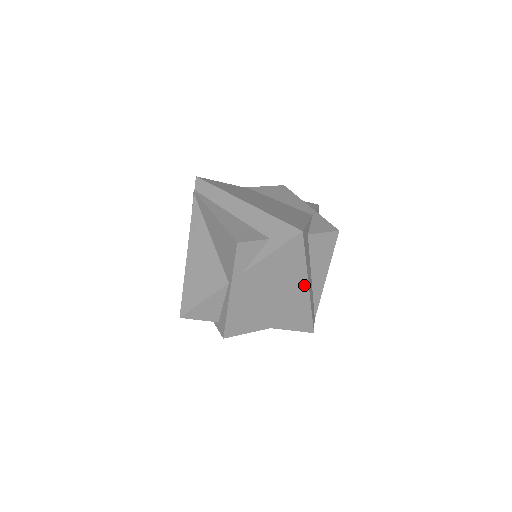
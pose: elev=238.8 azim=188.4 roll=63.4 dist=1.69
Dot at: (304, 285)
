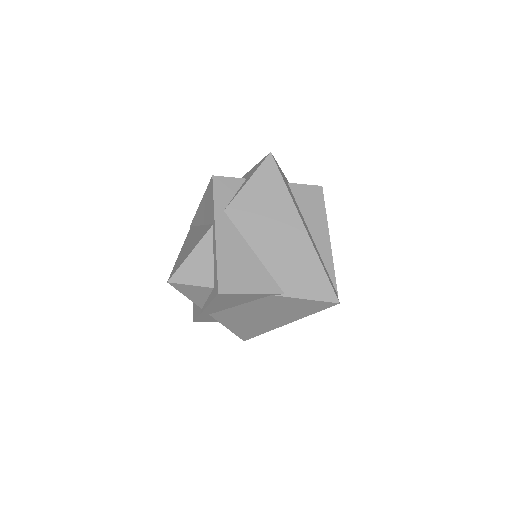
Dot at: (297, 222)
